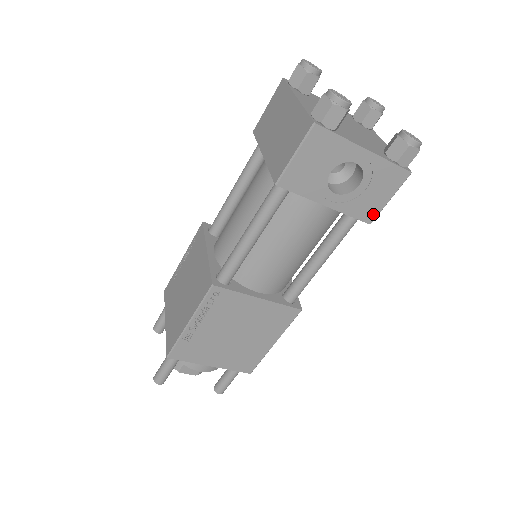
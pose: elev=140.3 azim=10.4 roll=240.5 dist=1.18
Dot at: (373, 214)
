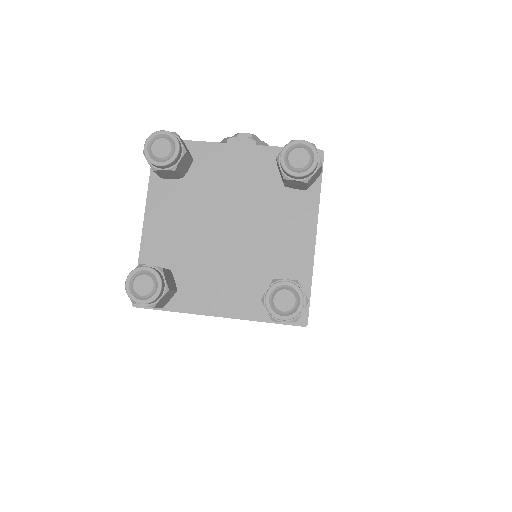
Dot at: occluded
